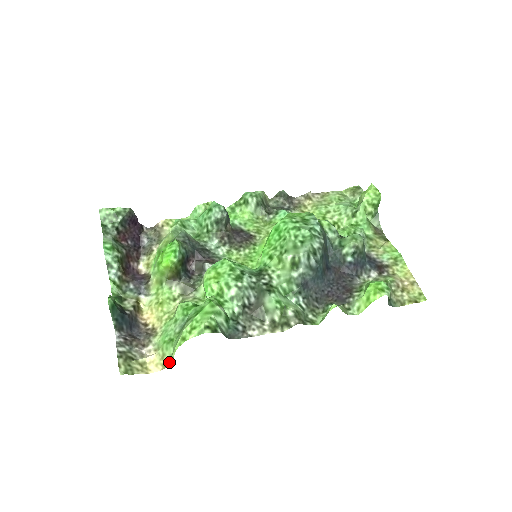
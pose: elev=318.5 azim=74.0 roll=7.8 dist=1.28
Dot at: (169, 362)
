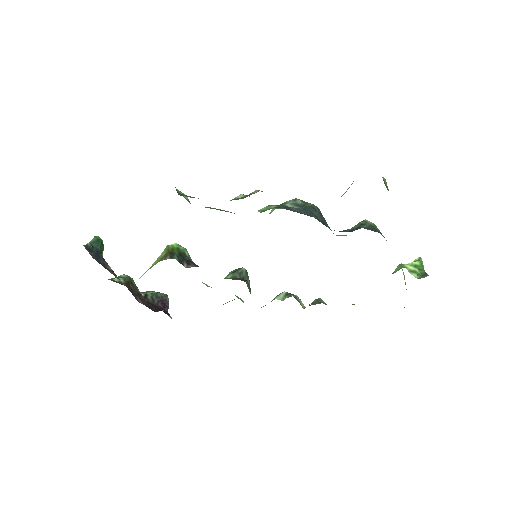
Dot at: occluded
